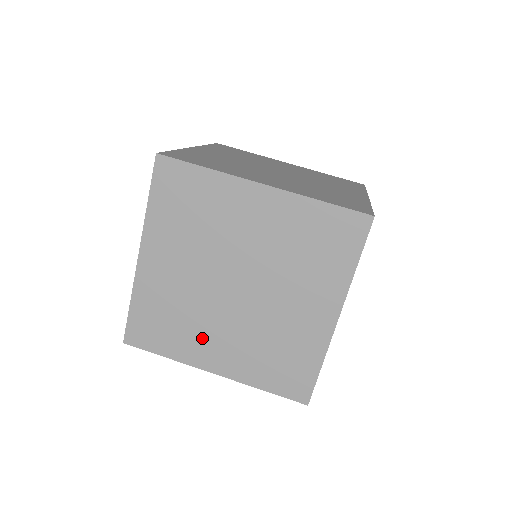
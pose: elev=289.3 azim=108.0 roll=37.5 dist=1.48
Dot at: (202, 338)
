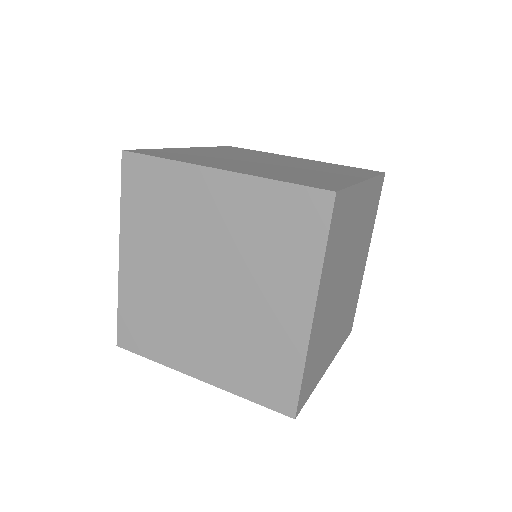
Dot at: (218, 163)
